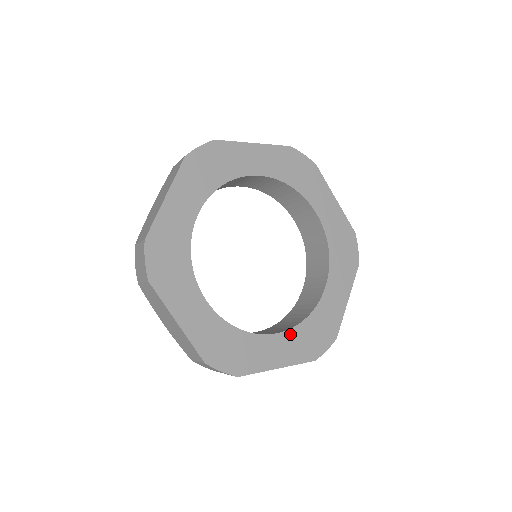
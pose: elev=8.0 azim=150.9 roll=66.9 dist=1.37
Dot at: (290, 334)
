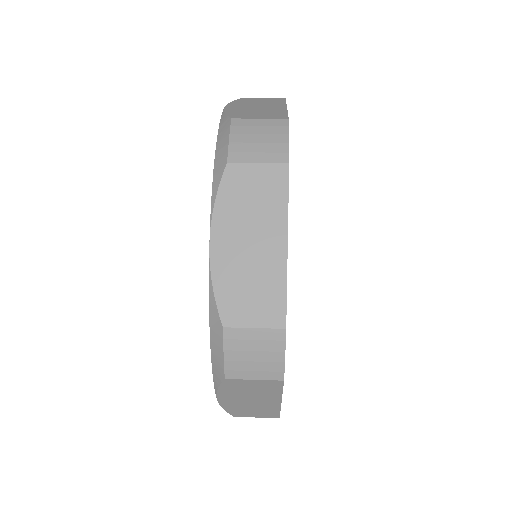
Dot at: occluded
